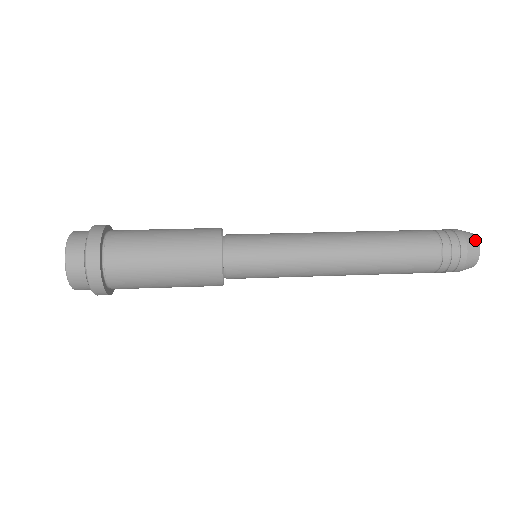
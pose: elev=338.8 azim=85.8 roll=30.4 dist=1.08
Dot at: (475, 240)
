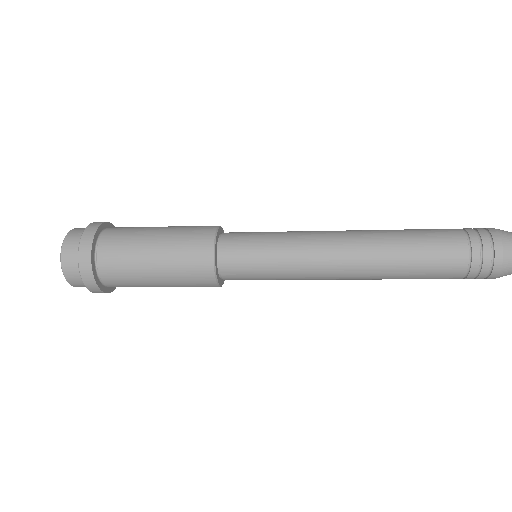
Dot at: out of frame
